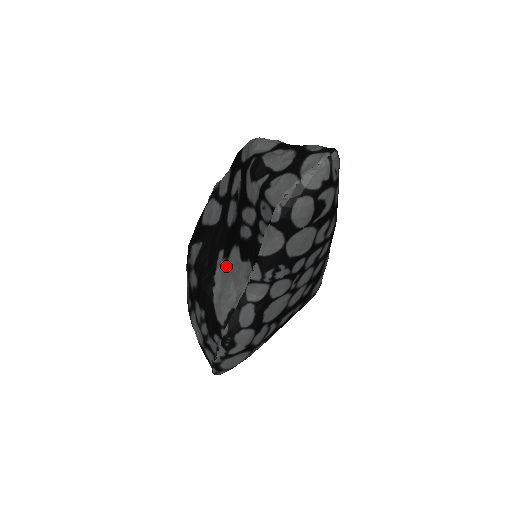
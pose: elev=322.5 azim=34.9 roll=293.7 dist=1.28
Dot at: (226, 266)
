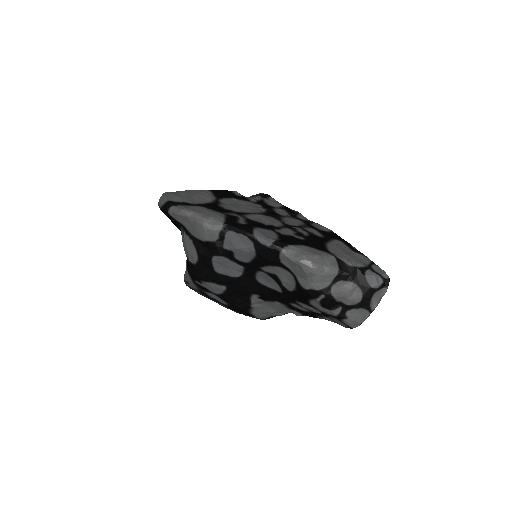
Dot at: (264, 303)
